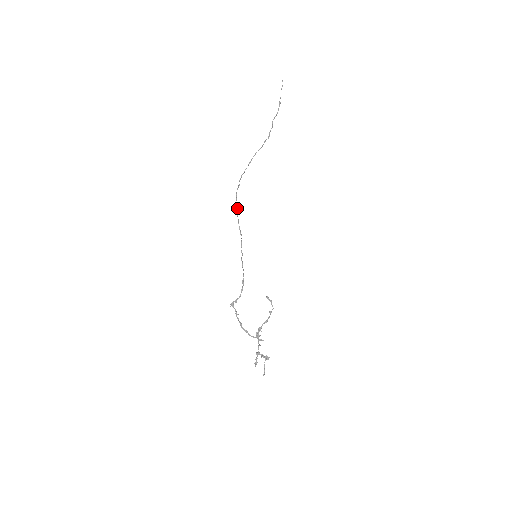
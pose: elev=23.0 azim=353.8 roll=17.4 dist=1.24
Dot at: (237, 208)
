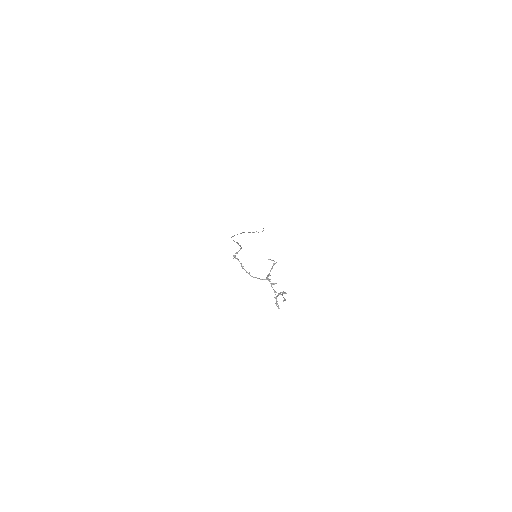
Dot at: (233, 240)
